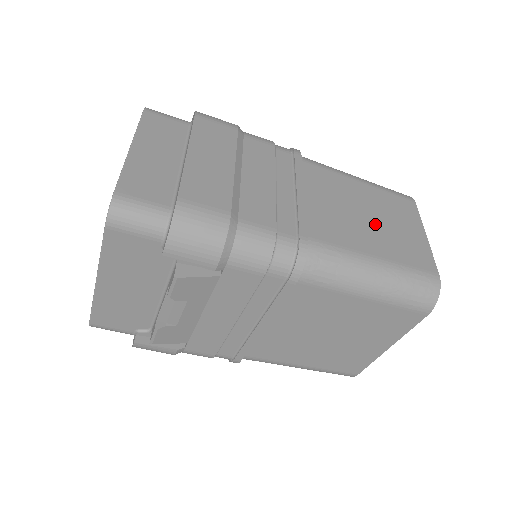
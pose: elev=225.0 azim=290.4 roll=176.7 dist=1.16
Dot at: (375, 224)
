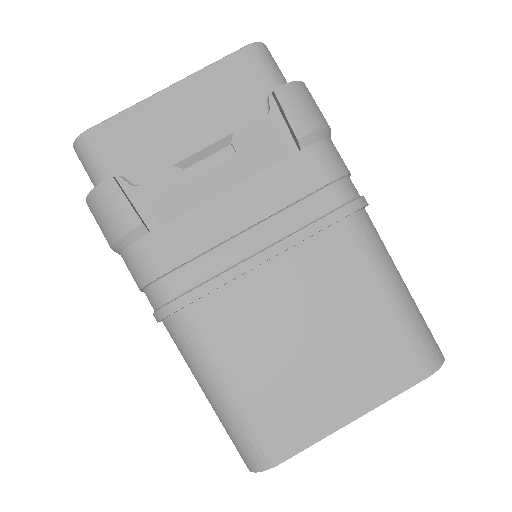
Dot at: occluded
